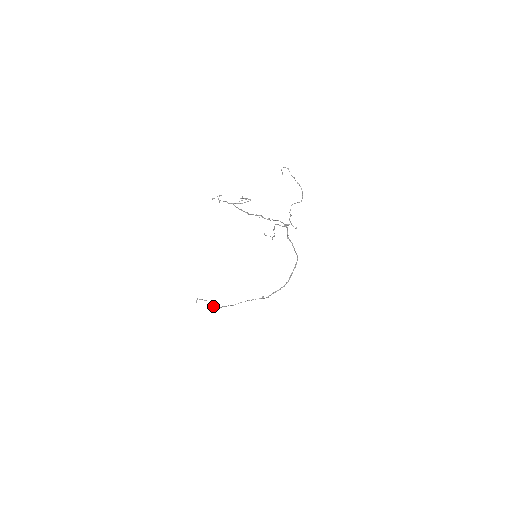
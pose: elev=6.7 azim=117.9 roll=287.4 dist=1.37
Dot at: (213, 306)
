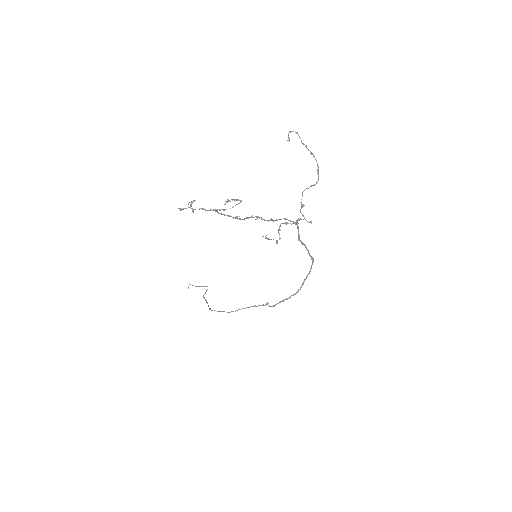
Dot at: (207, 302)
